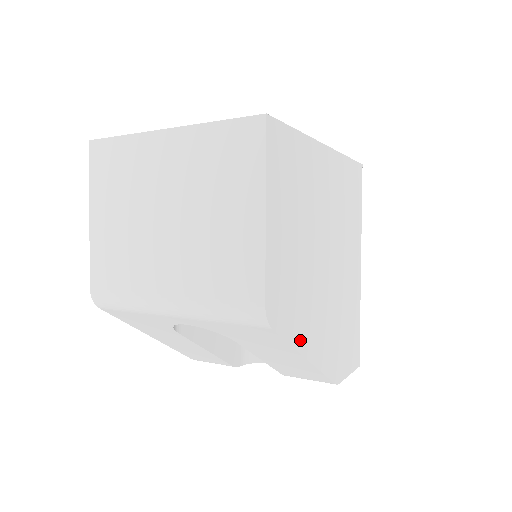
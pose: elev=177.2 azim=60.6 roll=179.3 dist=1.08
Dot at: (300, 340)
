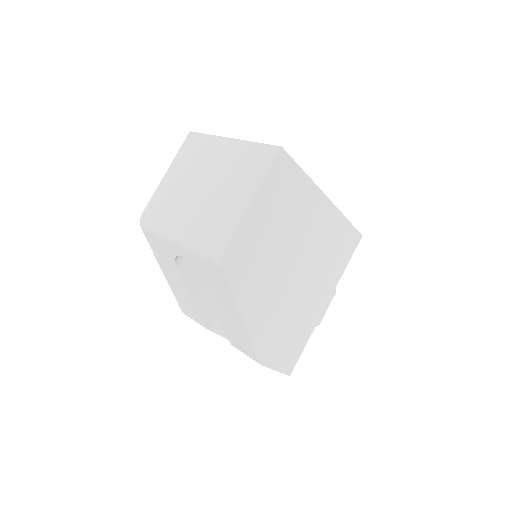
Dot at: (241, 298)
